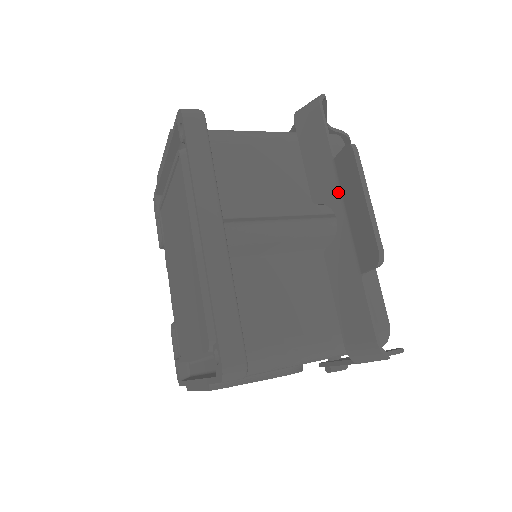
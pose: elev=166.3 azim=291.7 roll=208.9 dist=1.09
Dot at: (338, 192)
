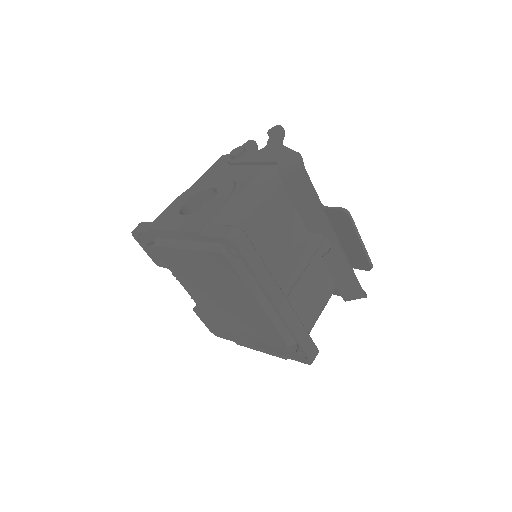
Dot at: (330, 228)
